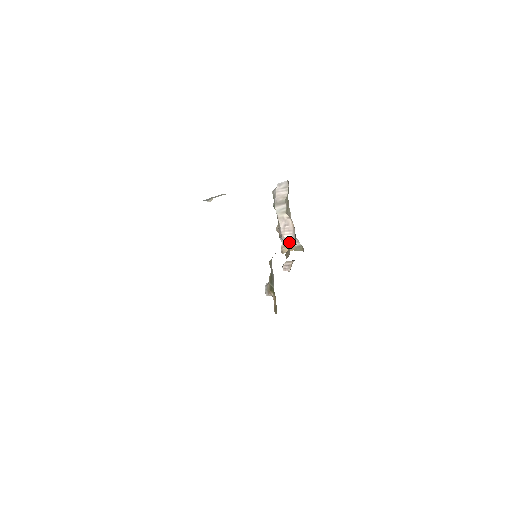
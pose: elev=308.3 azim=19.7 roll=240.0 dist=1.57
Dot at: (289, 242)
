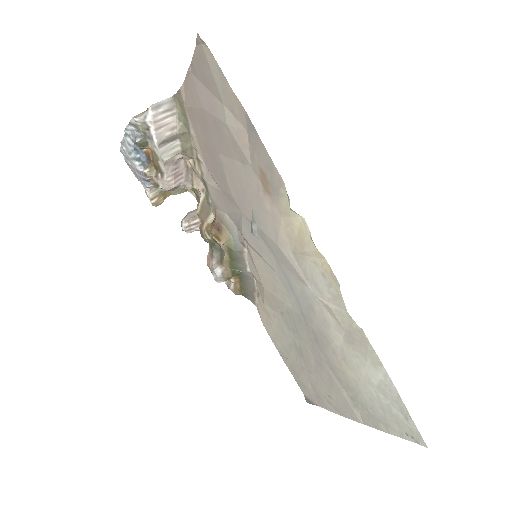
Dot at: occluded
